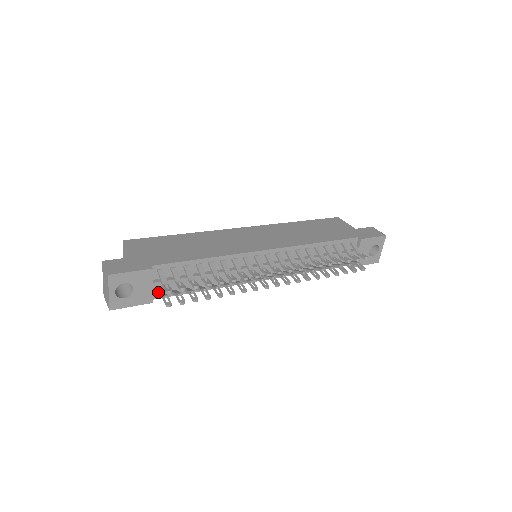
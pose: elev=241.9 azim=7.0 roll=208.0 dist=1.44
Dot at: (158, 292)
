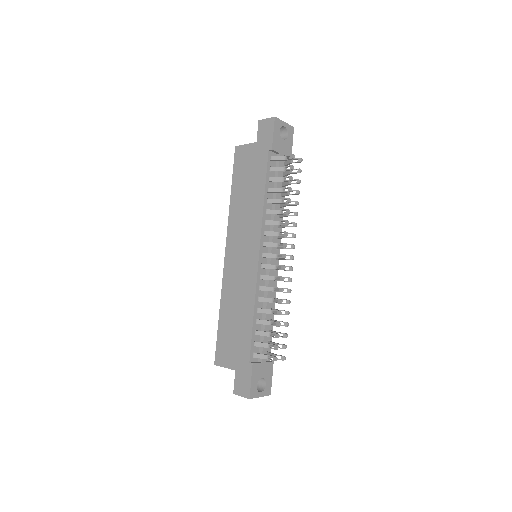
Dot at: occluded
